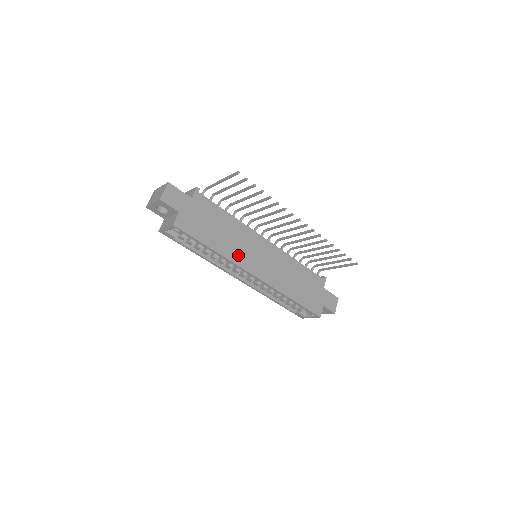
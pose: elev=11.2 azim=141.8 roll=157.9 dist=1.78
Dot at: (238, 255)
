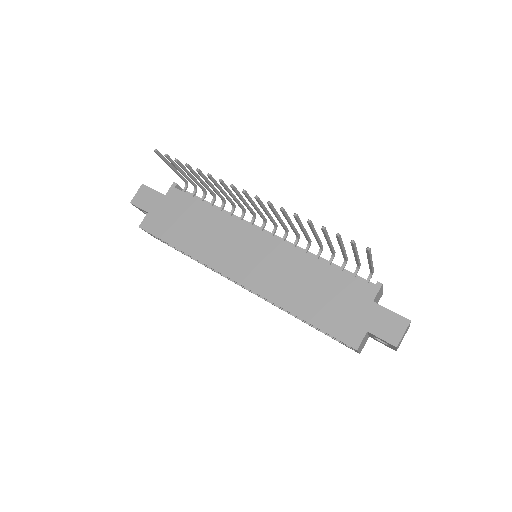
Dot at: (214, 255)
